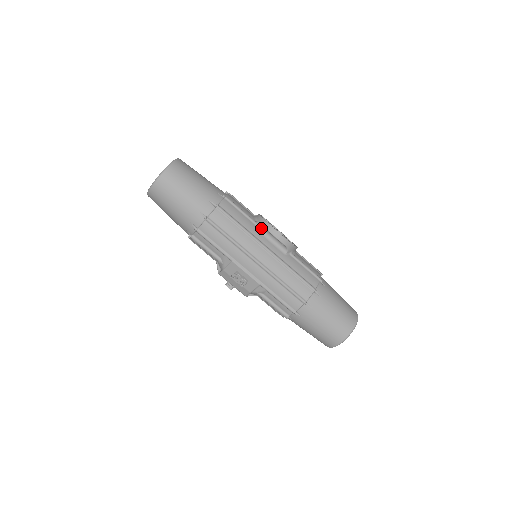
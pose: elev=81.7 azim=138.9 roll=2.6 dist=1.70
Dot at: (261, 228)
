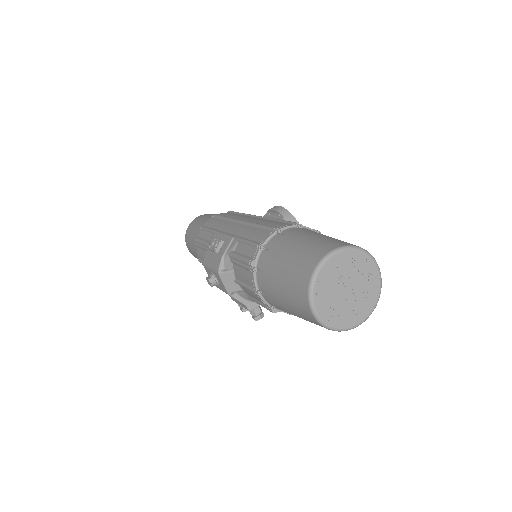
Dot at: (264, 216)
